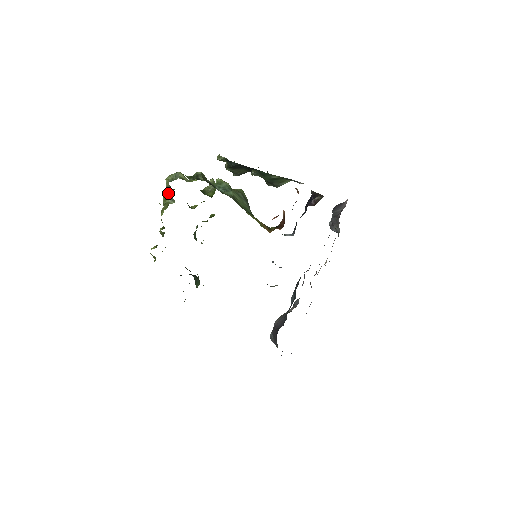
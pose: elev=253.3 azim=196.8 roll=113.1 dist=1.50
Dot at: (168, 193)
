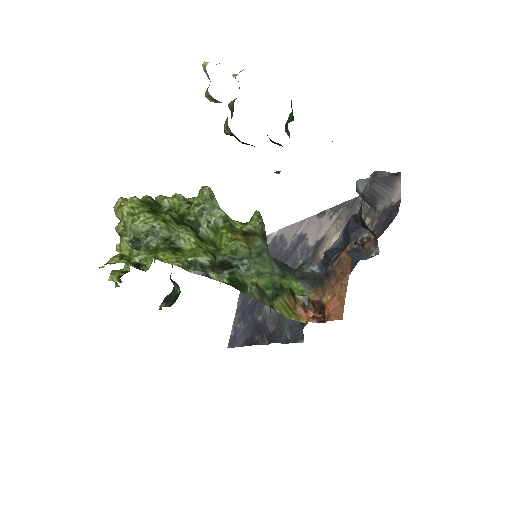
Dot at: (138, 247)
